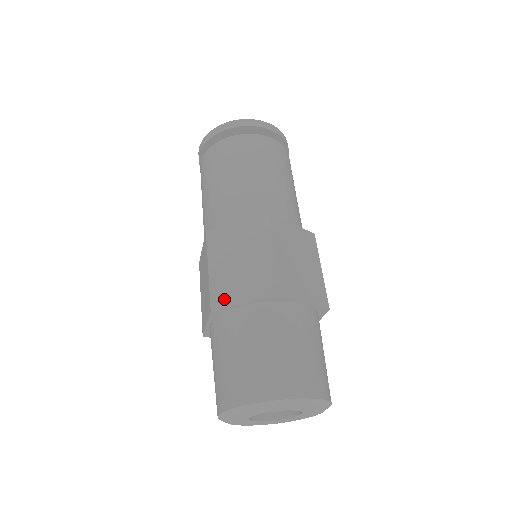
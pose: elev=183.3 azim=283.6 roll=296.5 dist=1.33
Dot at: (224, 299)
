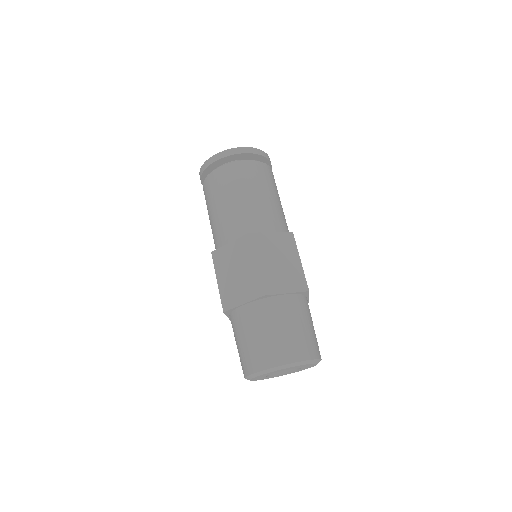
Dot at: (272, 288)
